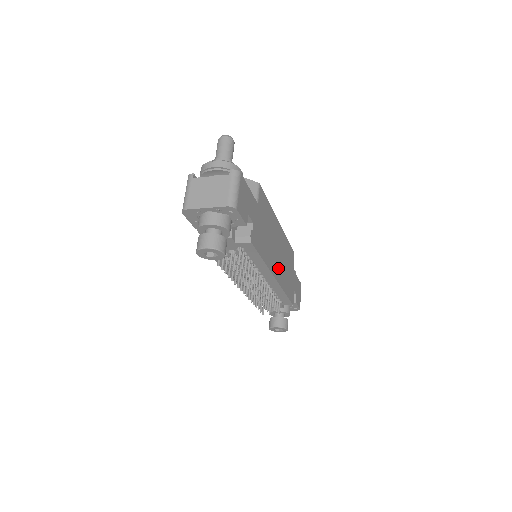
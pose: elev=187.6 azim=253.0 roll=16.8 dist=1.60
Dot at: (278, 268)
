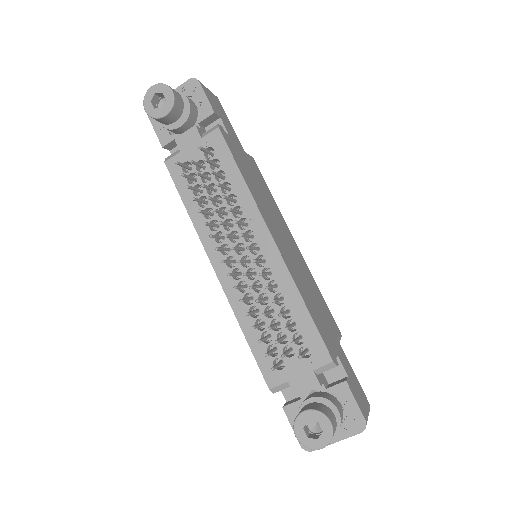
Dot at: (284, 250)
